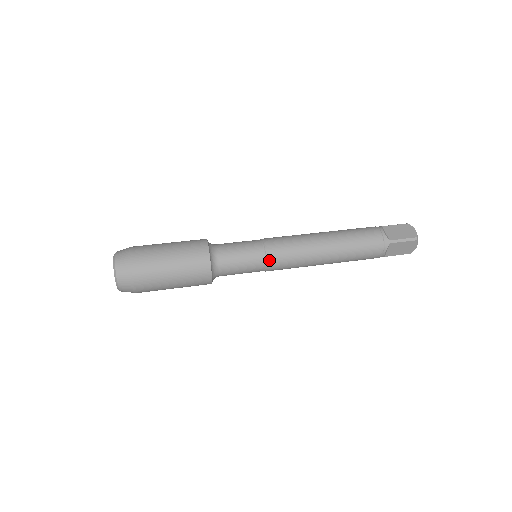
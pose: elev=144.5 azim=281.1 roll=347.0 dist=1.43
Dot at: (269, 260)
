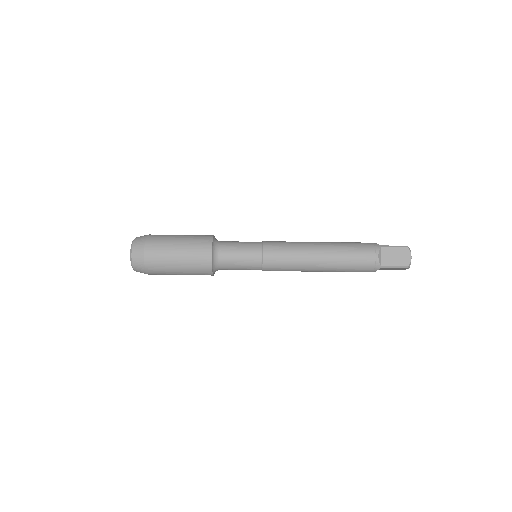
Dot at: (265, 268)
